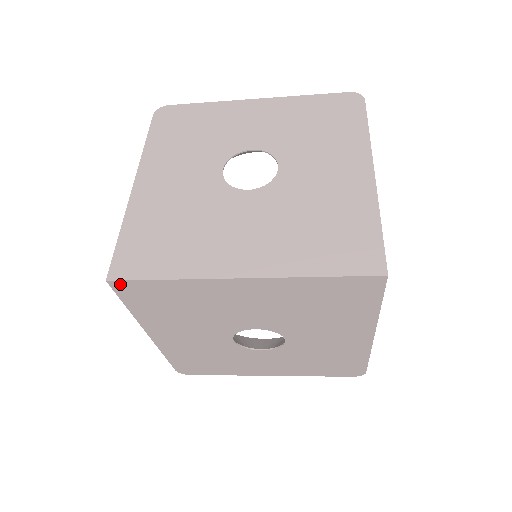
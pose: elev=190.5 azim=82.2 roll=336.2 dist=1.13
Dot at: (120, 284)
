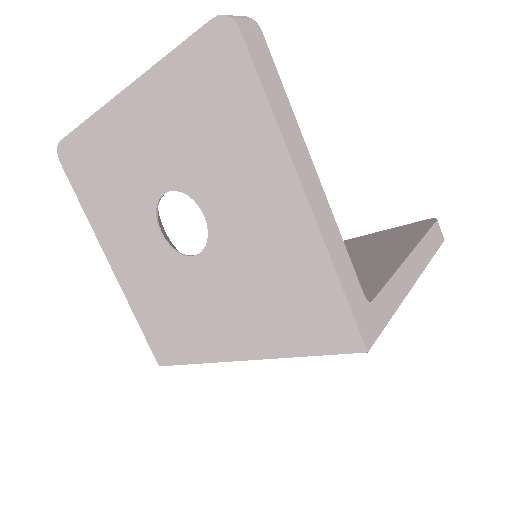
Dot at: occluded
